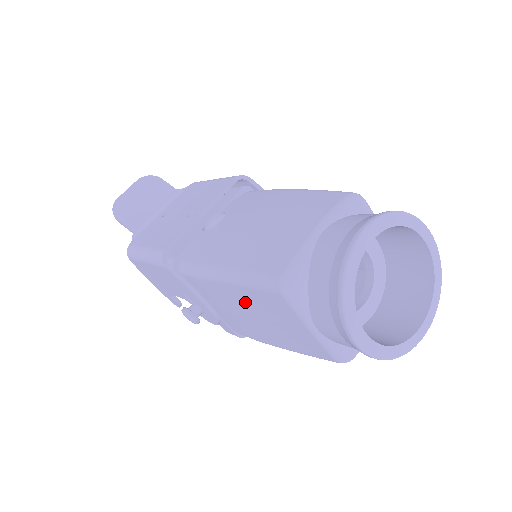
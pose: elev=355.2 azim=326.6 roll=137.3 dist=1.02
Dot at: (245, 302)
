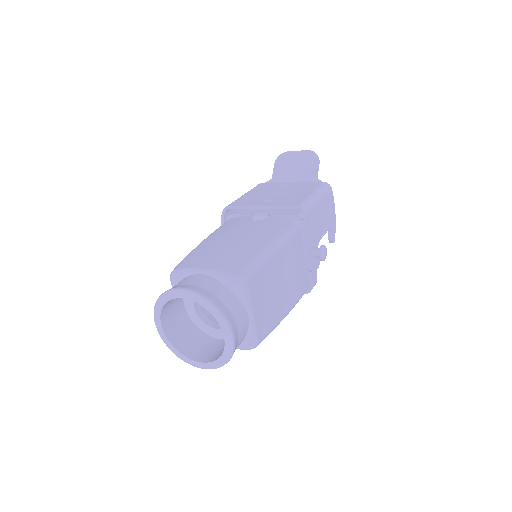
Dot at: occluded
